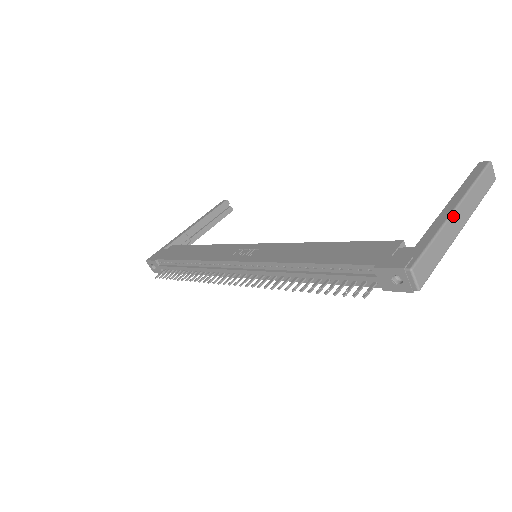
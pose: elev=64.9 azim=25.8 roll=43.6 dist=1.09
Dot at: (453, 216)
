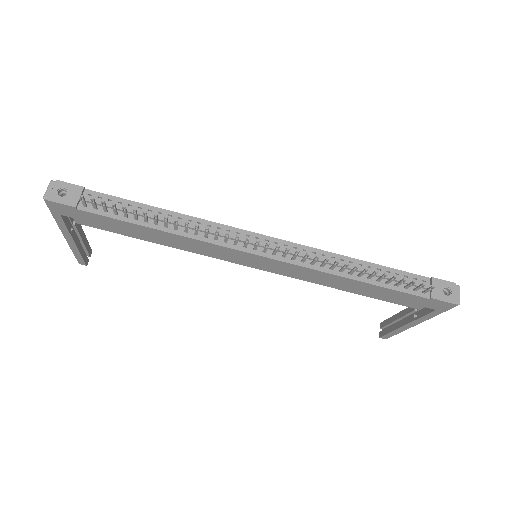
Dot at: occluded
